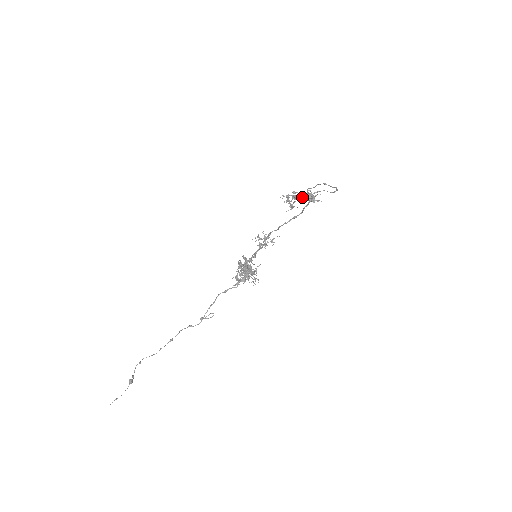
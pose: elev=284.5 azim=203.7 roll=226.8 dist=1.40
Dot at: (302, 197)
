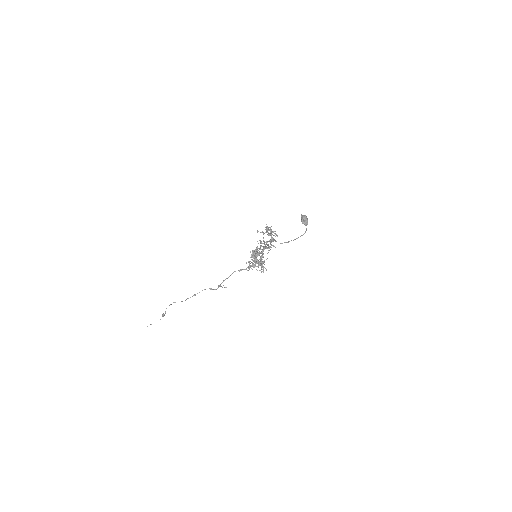
Dot at: occluded
